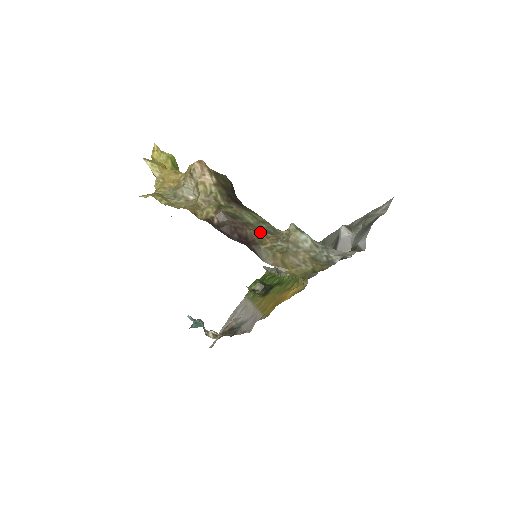
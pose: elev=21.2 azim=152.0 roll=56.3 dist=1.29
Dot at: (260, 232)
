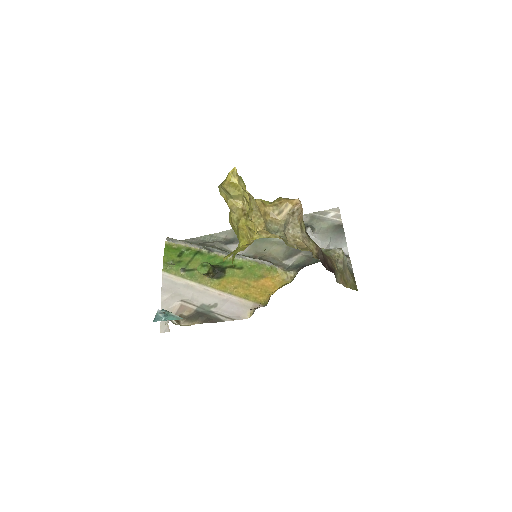
Dot at: (329, 258)
